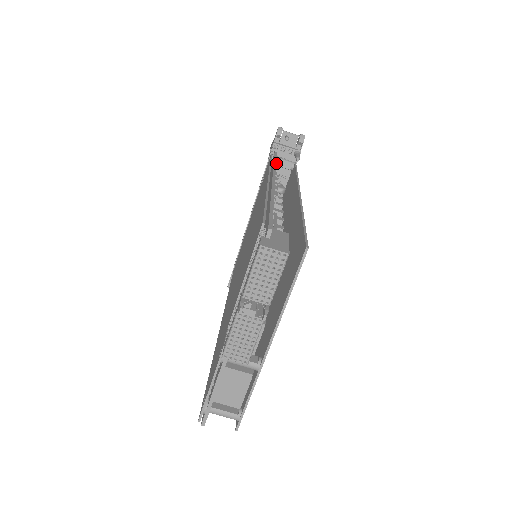
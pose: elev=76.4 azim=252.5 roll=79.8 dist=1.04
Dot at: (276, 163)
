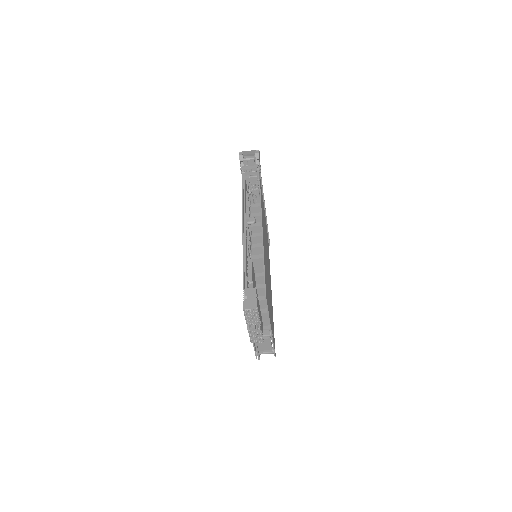
Dot at: (247, 181)
